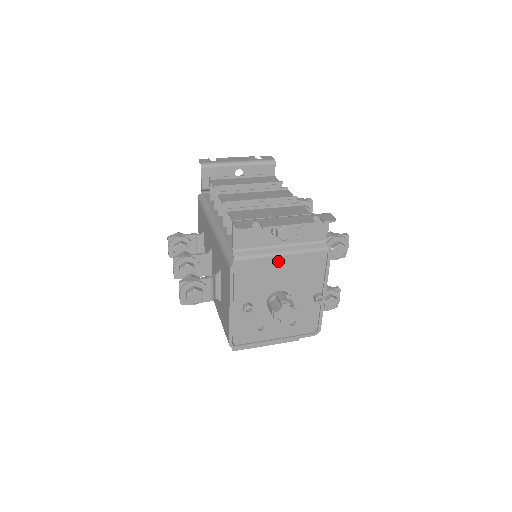
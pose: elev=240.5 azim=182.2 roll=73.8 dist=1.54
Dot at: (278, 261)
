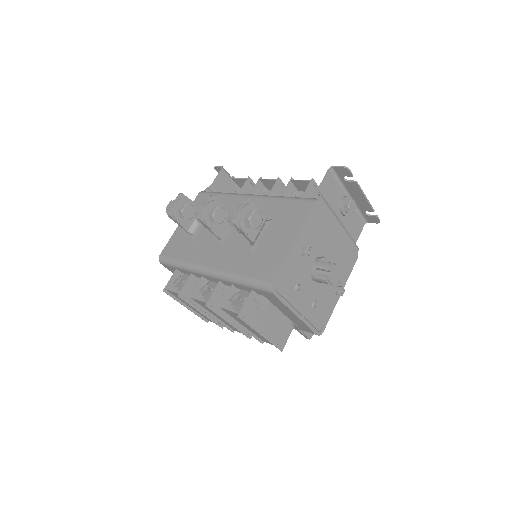
Dot at: (337, 228)
